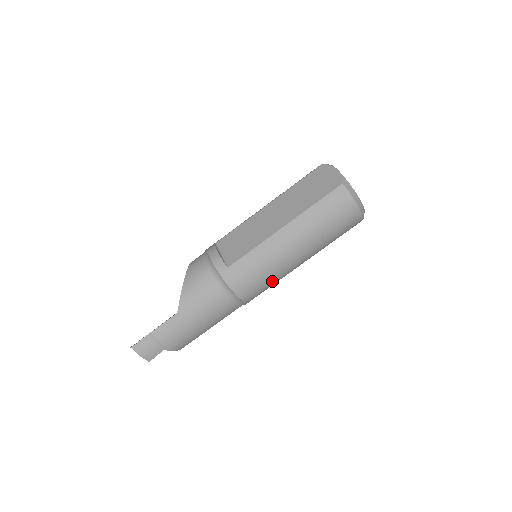
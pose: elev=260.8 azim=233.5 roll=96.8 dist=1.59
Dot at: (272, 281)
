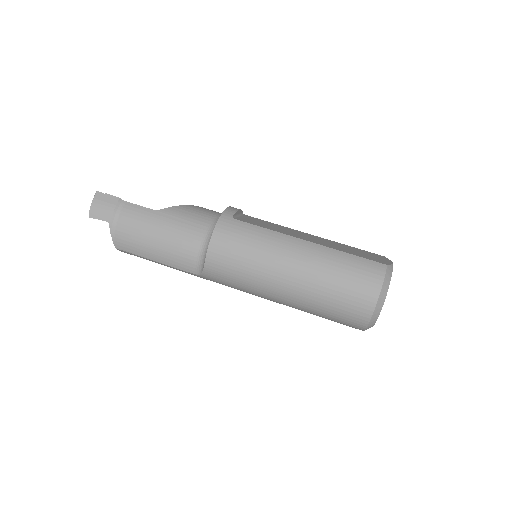
Dot at: (245, 272)
